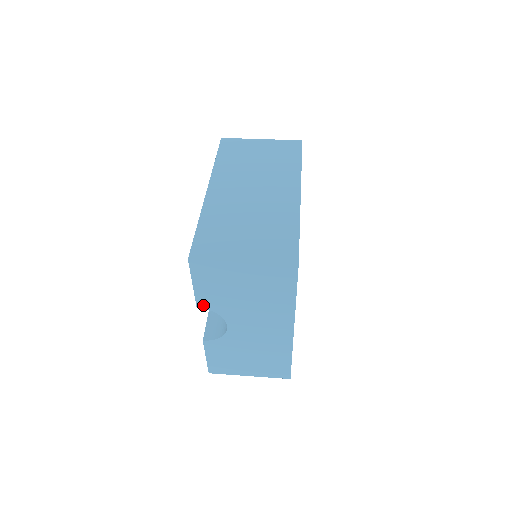
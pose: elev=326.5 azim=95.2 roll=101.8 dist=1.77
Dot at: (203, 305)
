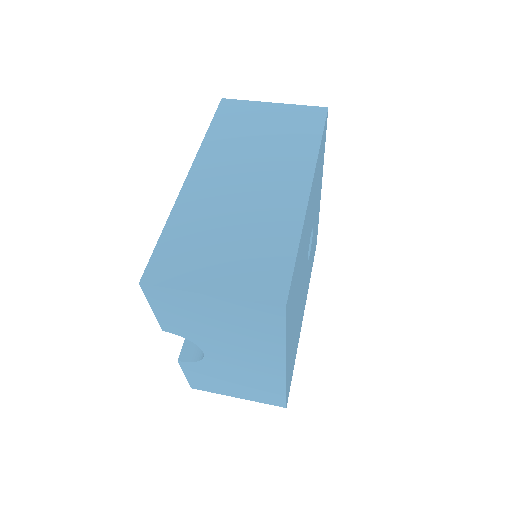
Dot at: (170, 330)
